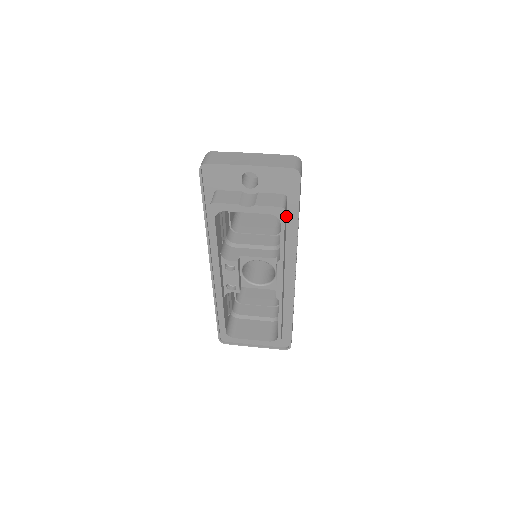
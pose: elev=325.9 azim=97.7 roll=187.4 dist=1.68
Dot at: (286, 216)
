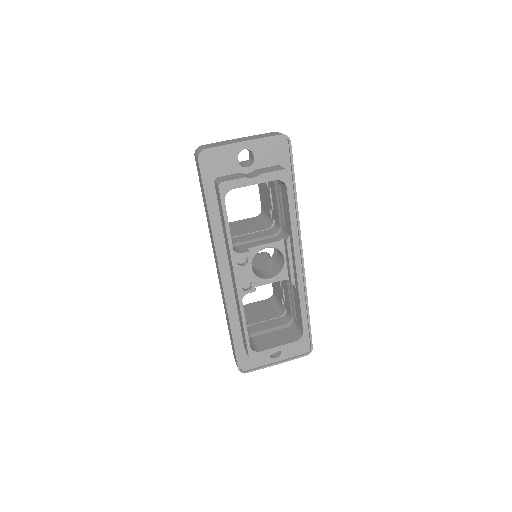
Dot at: occluded
